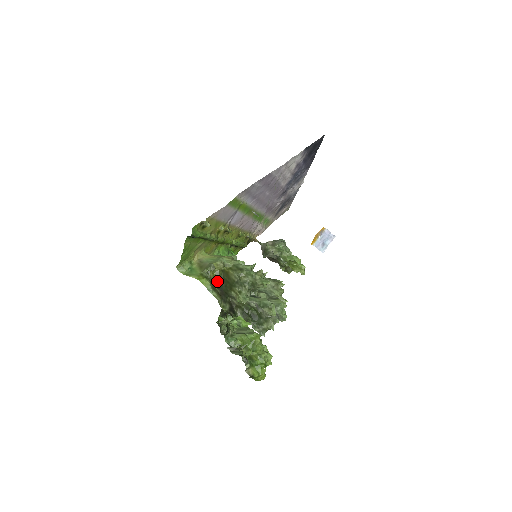
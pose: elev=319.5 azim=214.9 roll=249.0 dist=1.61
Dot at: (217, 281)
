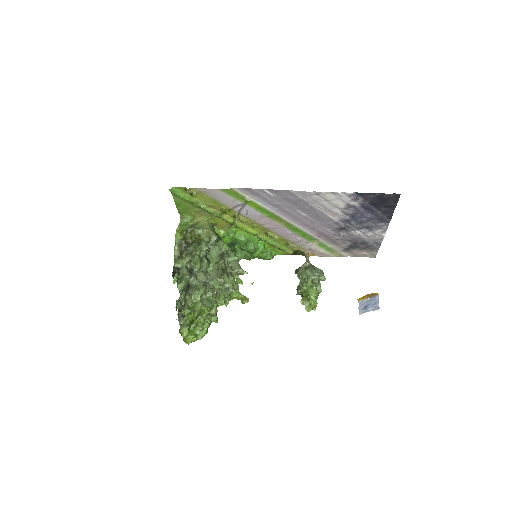
Dot at: (188, 242)
